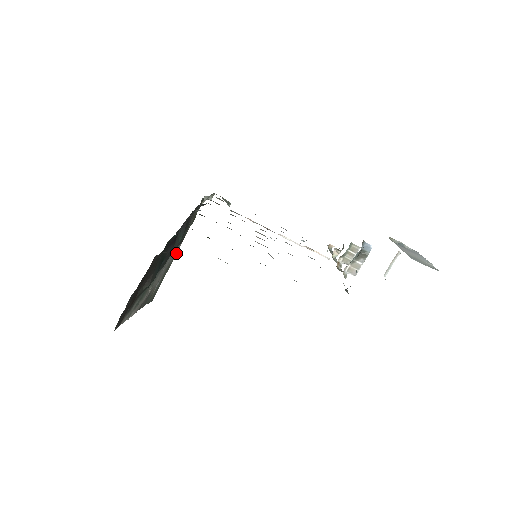
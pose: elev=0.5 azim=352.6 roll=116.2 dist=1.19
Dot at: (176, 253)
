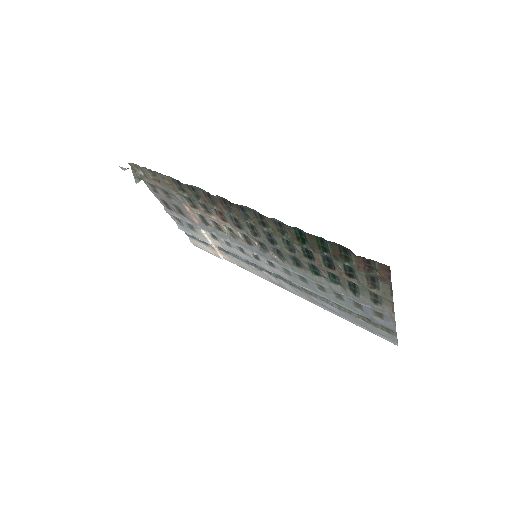
Dot at: occluded
